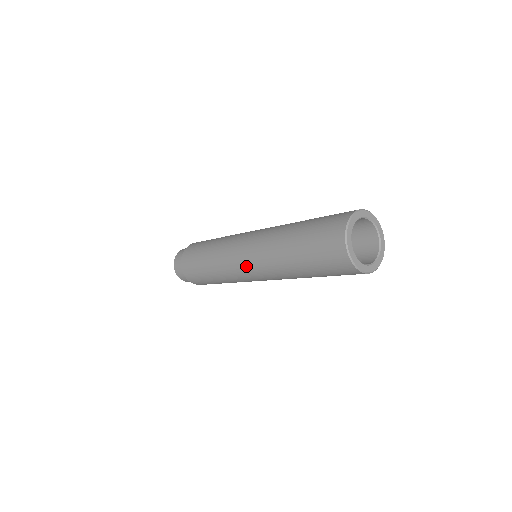
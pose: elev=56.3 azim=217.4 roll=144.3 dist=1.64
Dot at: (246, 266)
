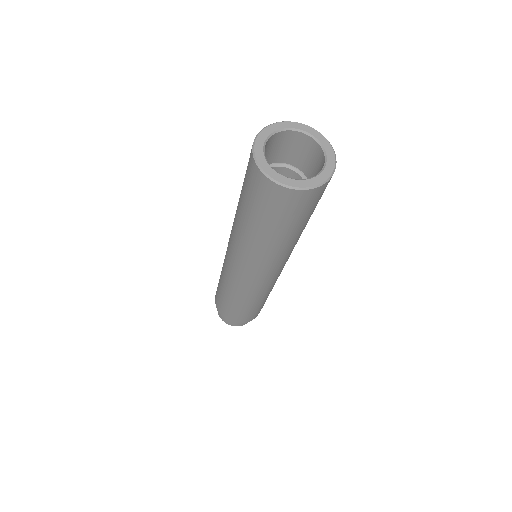
Dot at: (248, 275)
